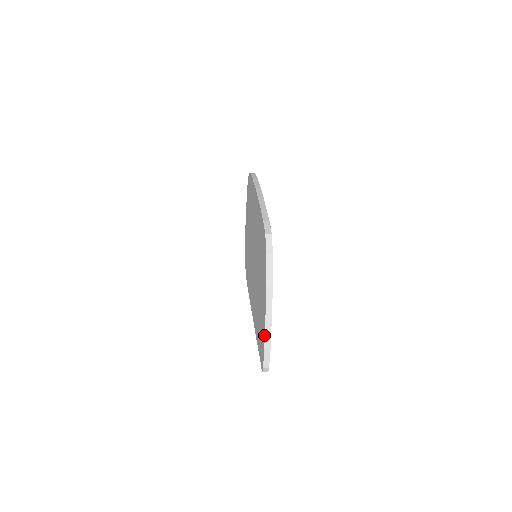
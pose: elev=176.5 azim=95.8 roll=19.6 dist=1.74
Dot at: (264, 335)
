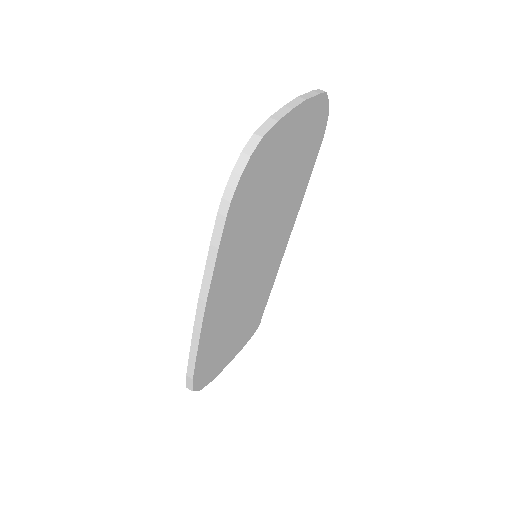
Dot at: occluded
